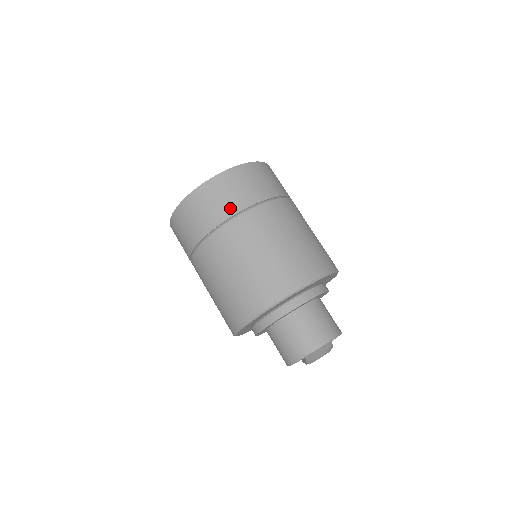
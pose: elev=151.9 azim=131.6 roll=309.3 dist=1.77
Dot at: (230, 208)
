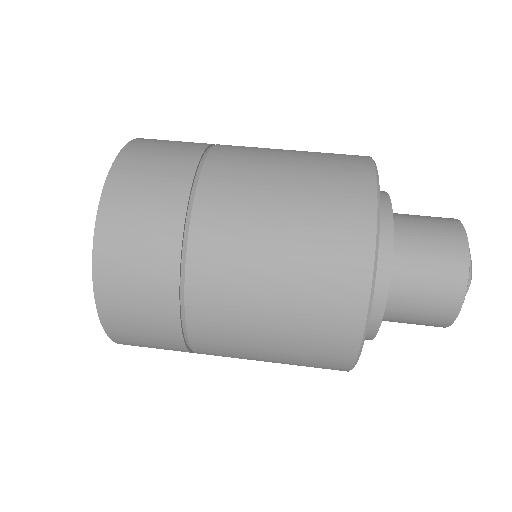
Dot at: (189, 151)
